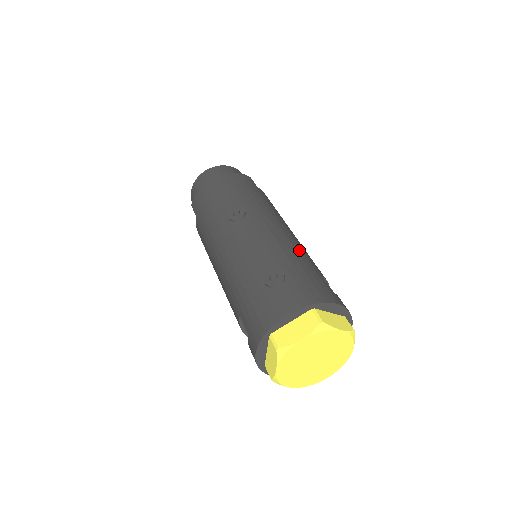
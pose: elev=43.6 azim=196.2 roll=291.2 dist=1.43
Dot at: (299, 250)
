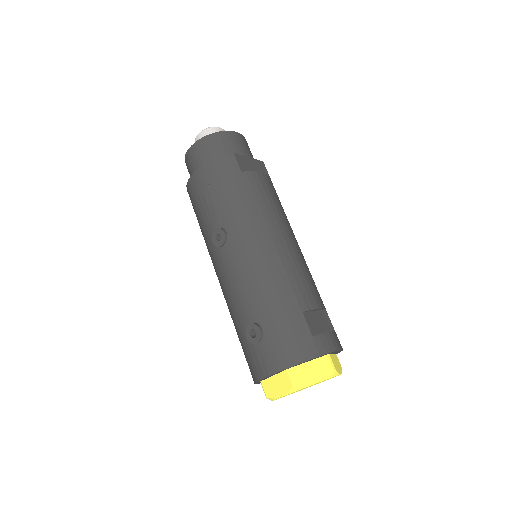
Dot at: (280, 284)
